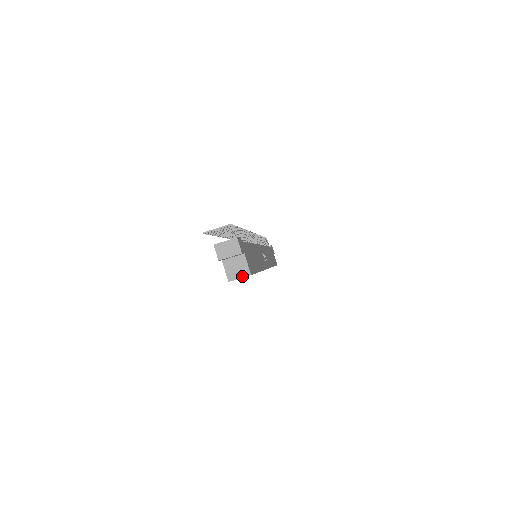
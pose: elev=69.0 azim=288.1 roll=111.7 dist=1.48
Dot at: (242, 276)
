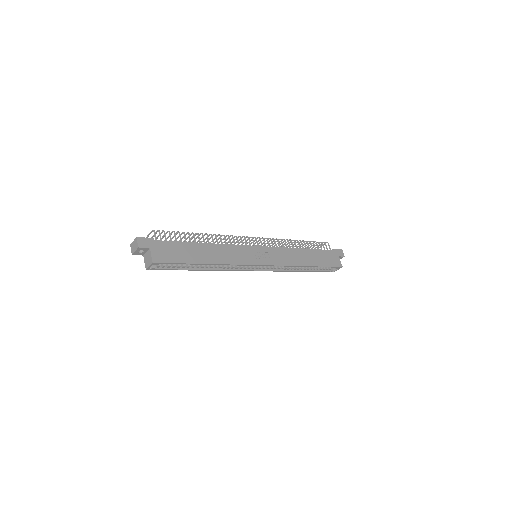
Dot at: (150, 264)
